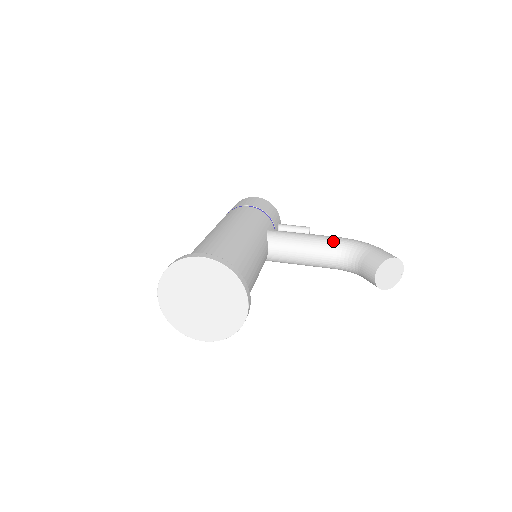
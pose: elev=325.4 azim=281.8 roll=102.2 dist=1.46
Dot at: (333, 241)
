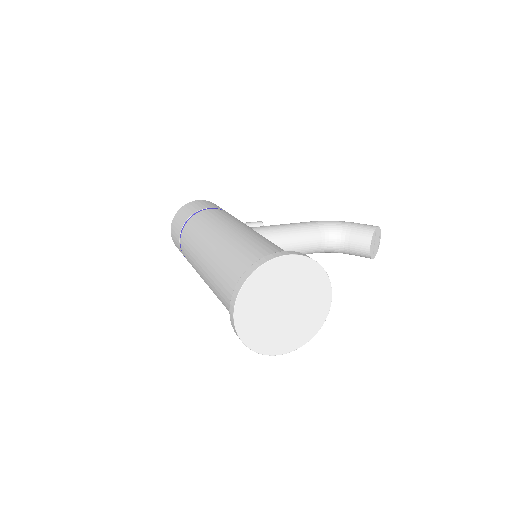
Dot at: (313, 225)
